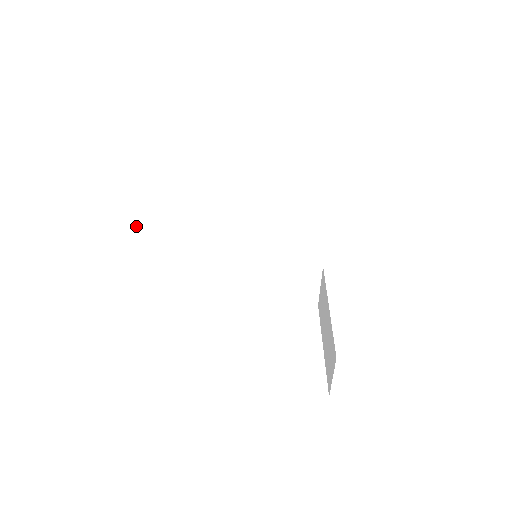
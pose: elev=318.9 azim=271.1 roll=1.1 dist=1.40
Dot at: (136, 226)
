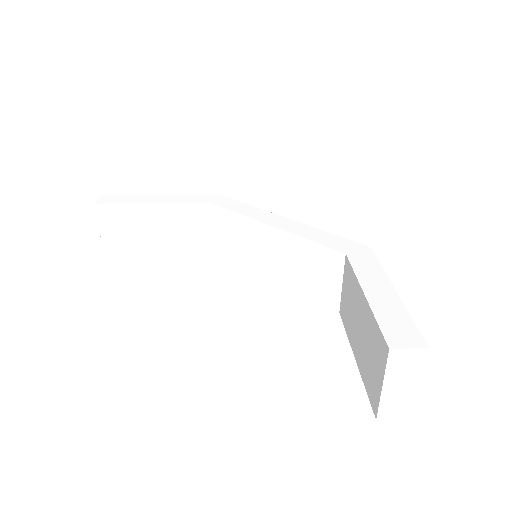
Dot at: (105, 236)
